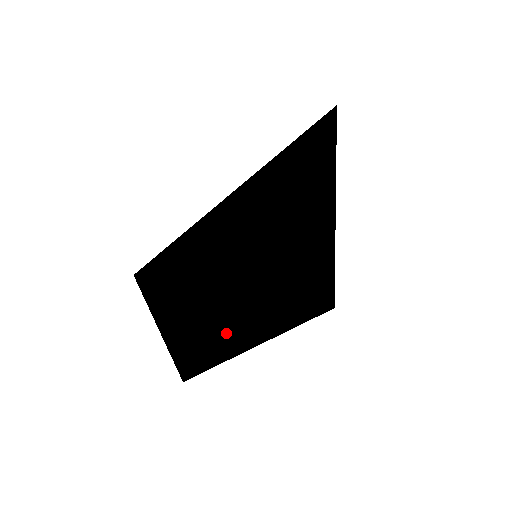
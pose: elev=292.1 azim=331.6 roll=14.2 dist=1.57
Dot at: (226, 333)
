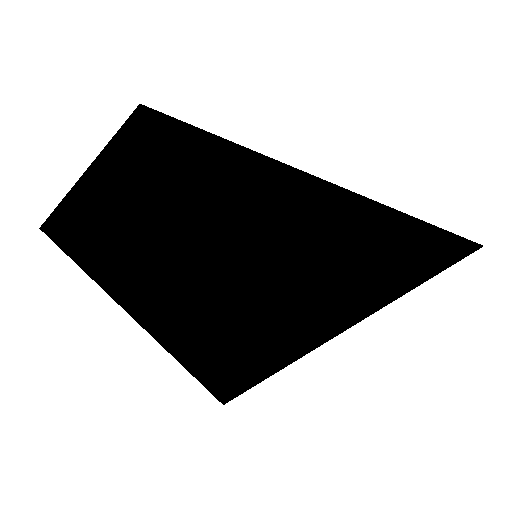
Dot at: (157, 260)
